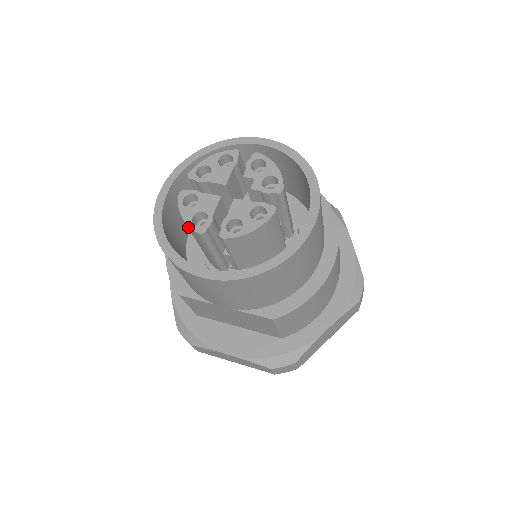
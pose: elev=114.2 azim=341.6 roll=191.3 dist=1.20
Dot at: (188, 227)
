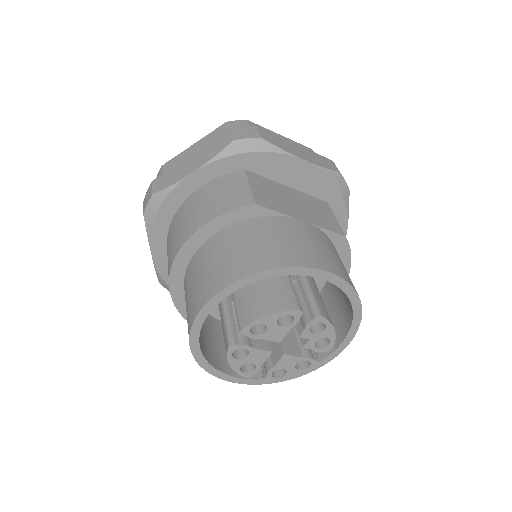
Dot at: occluded
